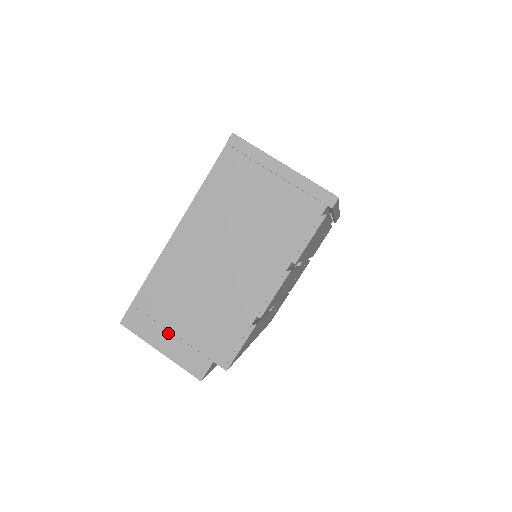
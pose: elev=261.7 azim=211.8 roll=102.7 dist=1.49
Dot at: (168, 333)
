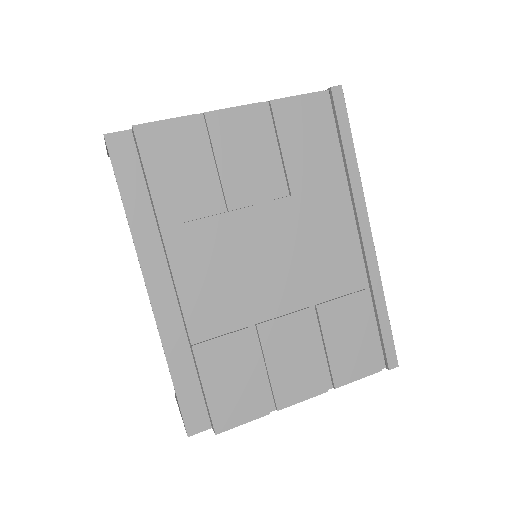
Dot at: occluded
